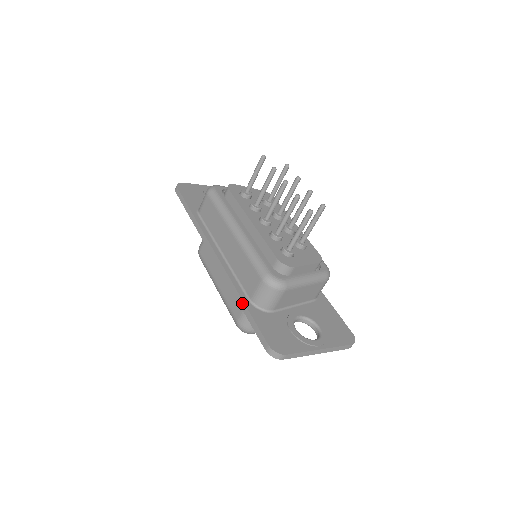
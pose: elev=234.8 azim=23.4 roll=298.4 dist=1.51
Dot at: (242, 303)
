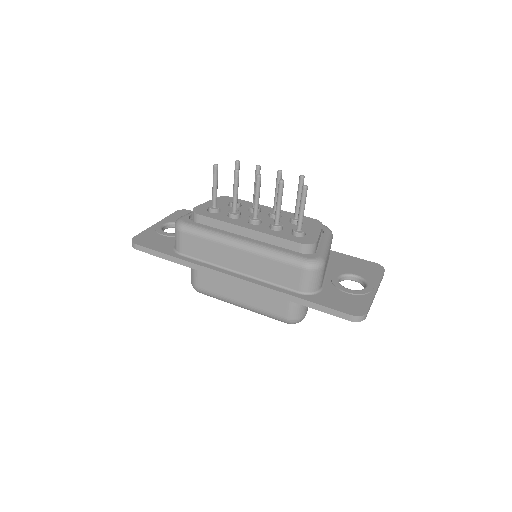
Dot at: (297, 299)
